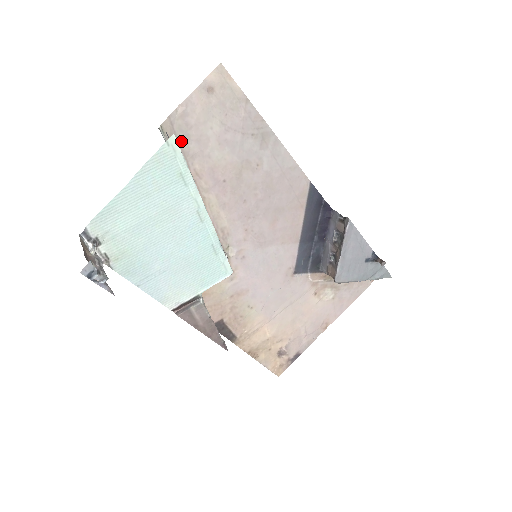
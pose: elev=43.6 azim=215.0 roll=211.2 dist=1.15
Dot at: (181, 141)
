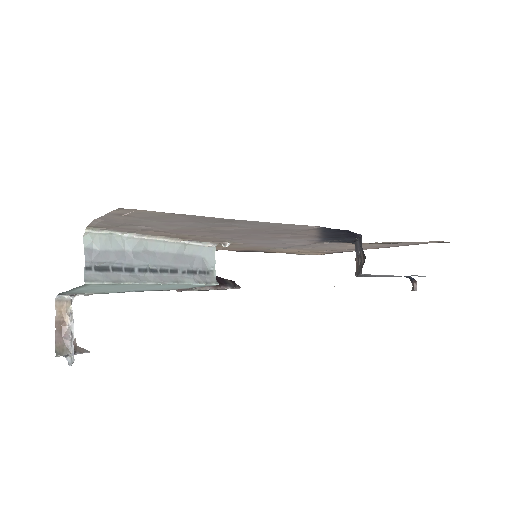
Dot at: (120, 226)
